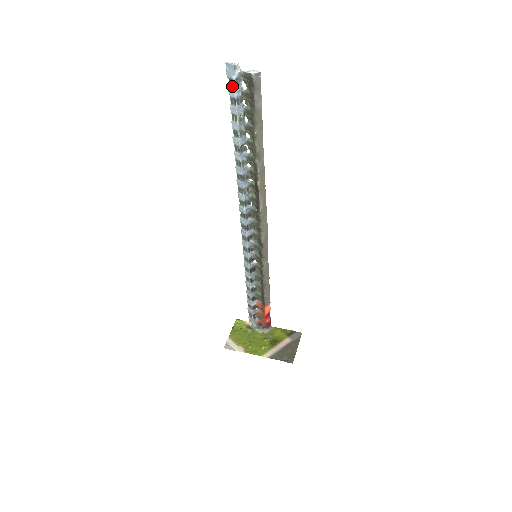
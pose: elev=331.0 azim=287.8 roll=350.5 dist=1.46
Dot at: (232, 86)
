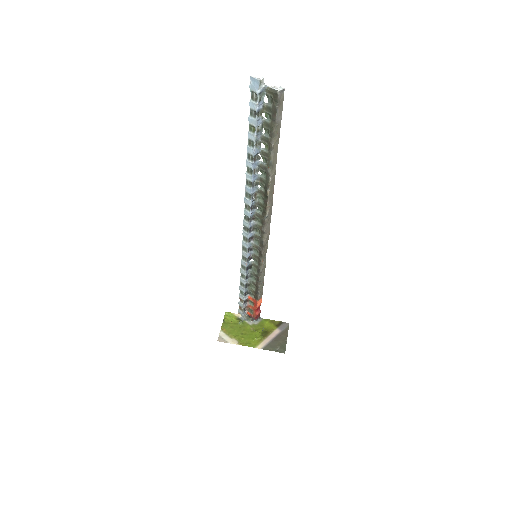
Dot at: (254, 99)
